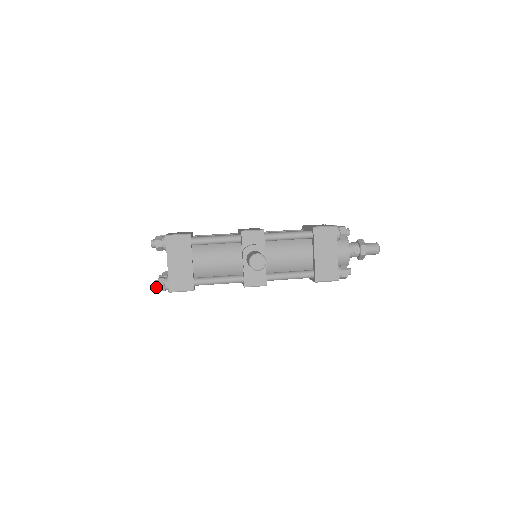
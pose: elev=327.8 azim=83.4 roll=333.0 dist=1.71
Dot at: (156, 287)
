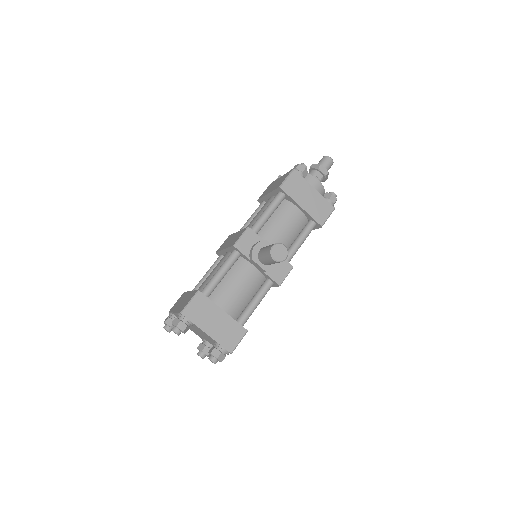
Dot at: (216, 362)
